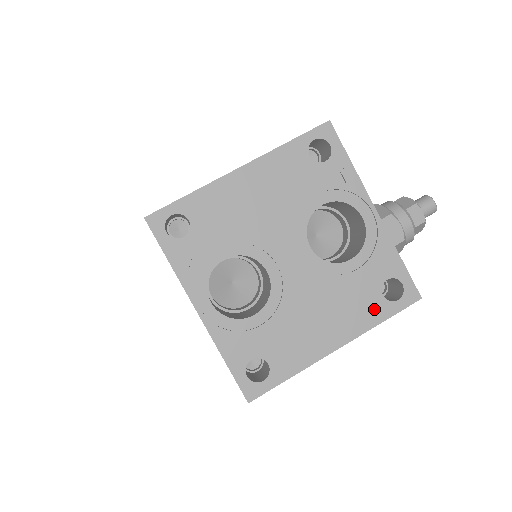
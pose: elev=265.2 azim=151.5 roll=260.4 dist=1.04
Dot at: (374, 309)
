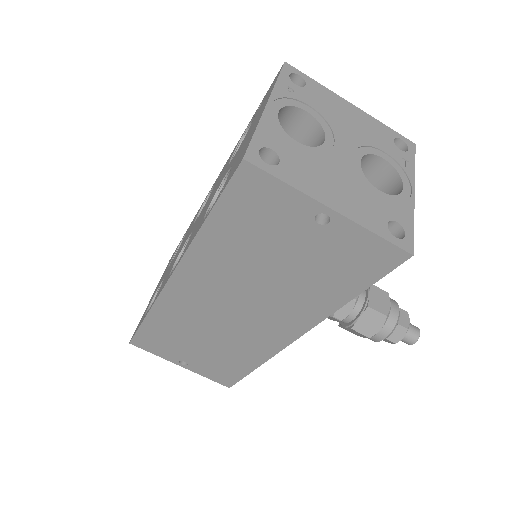
Dot at: (376, 223)
